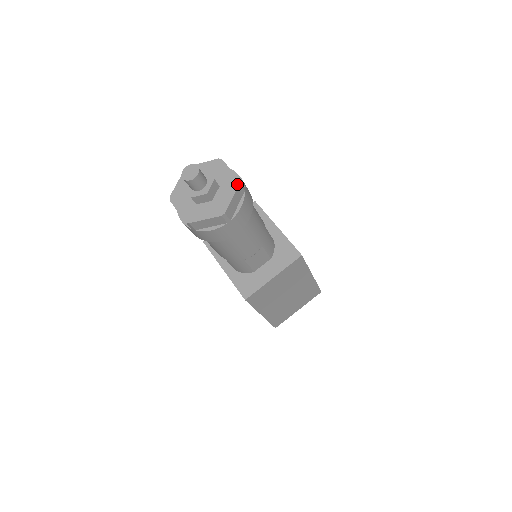
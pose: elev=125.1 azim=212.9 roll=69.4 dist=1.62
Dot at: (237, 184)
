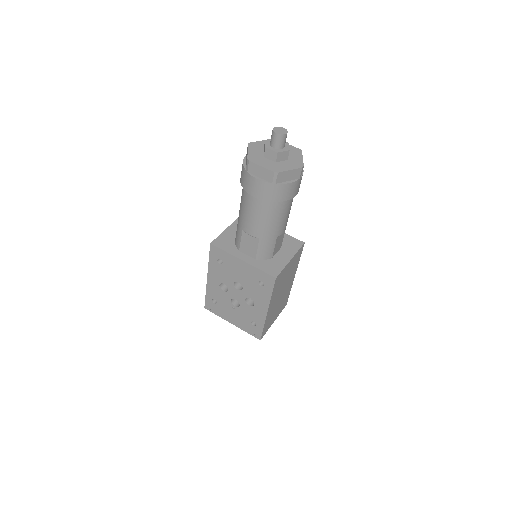
Dot at: (300, 151)
